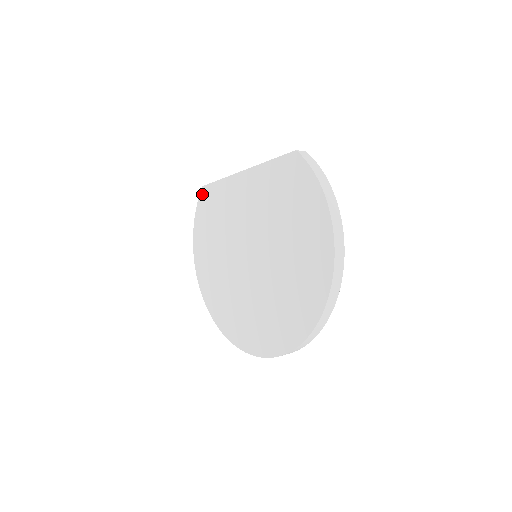
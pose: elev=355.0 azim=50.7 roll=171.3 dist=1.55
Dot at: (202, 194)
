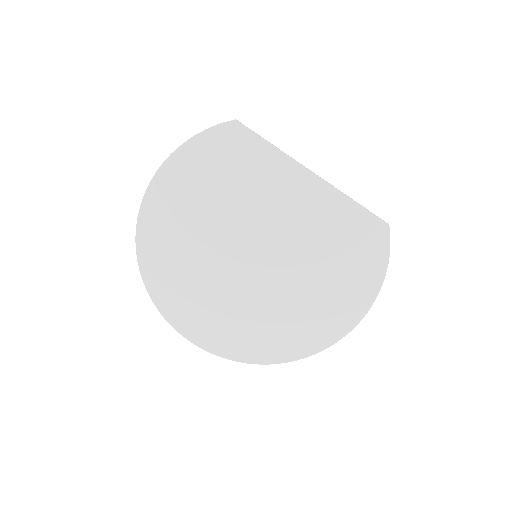
Dot at: (228, 128)
